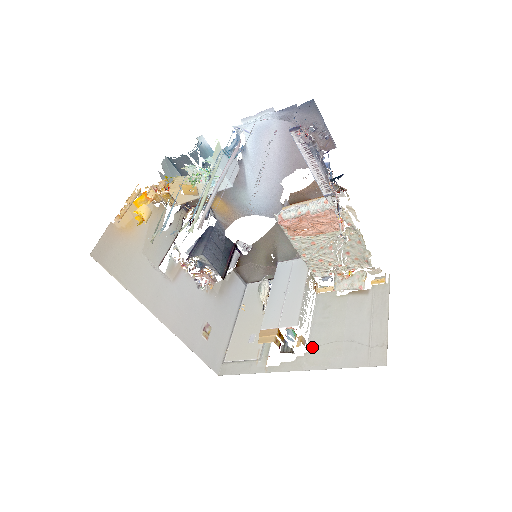
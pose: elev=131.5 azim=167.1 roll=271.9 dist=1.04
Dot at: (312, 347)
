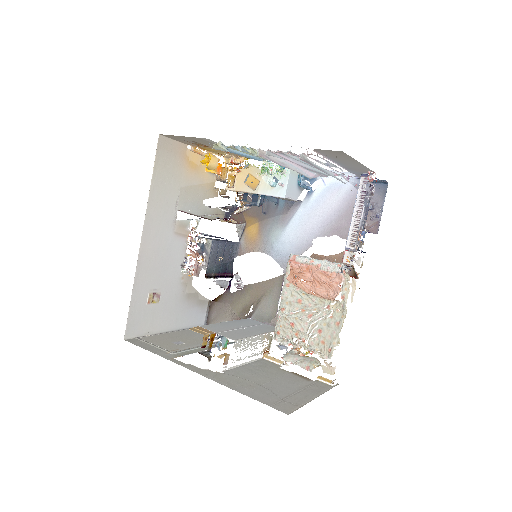
Dot at: (228, 373)
